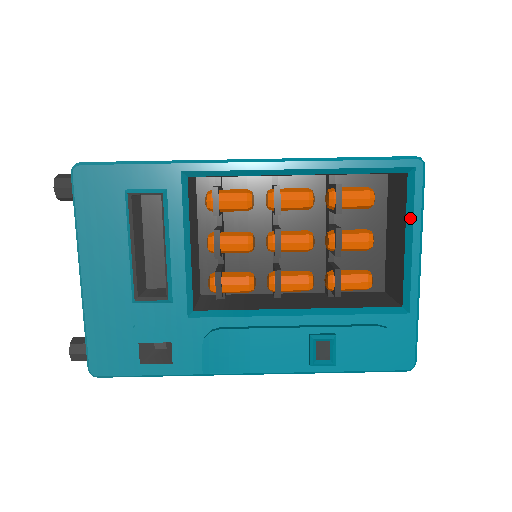
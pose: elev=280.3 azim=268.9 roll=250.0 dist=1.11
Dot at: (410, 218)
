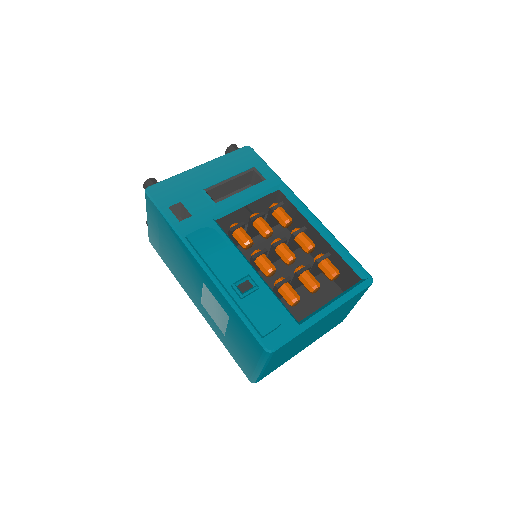
Dot at: (344, 293)
